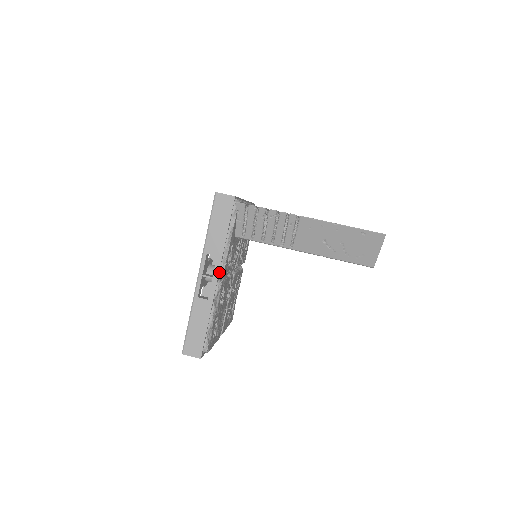
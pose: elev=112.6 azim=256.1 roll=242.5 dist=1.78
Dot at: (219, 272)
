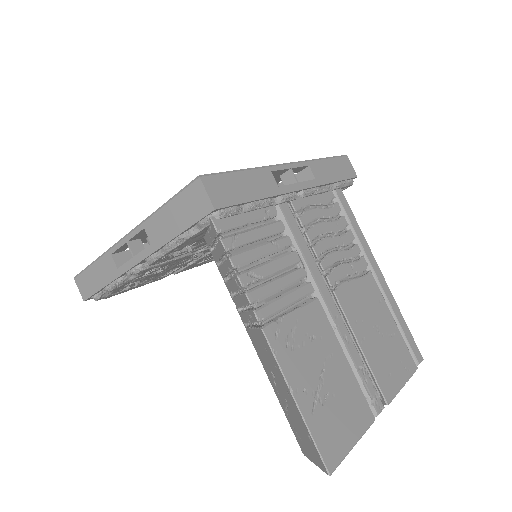
Dot at: (145, 259)
